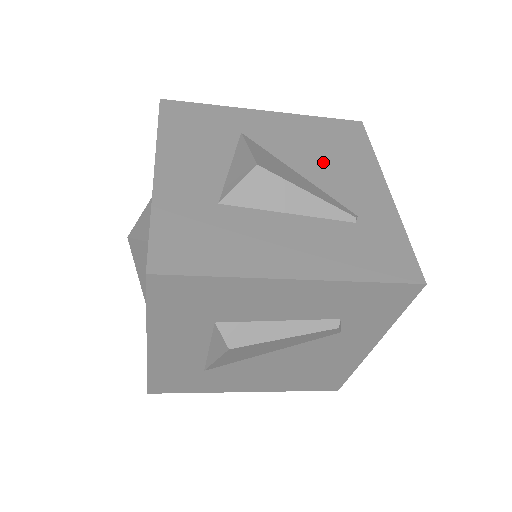
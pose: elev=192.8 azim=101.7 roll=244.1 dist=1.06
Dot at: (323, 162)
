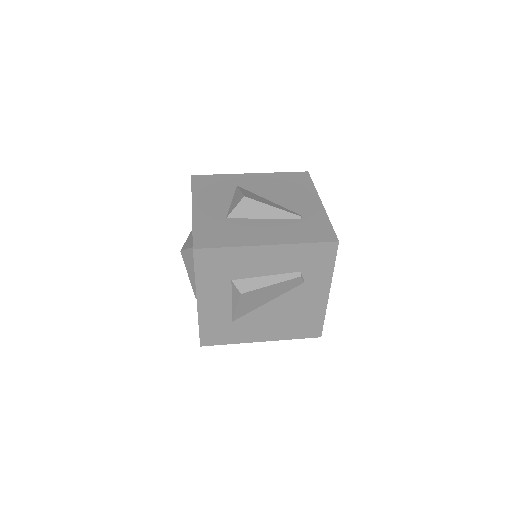
Dot at: (284, 194)
